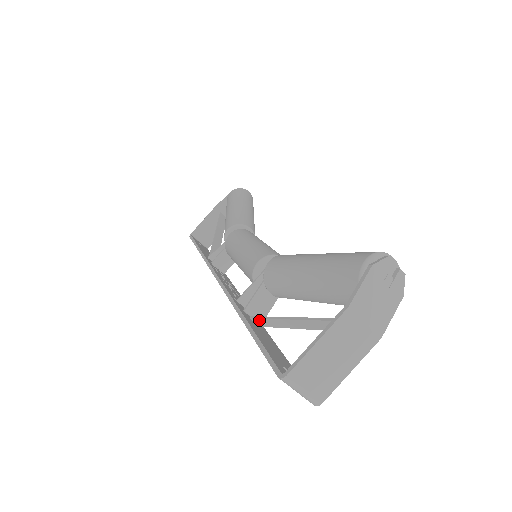
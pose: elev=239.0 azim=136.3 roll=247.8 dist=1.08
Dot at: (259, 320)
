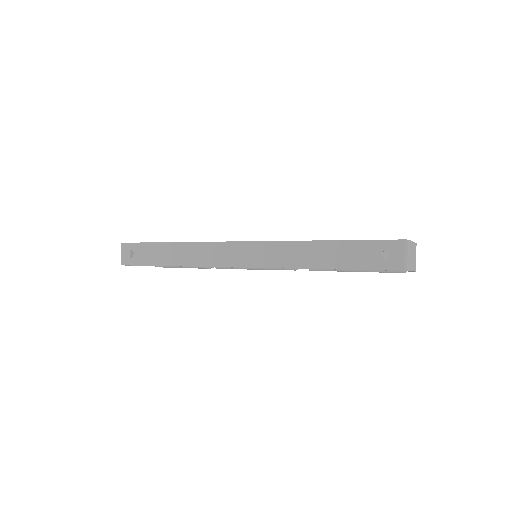
Dot at: occluded
